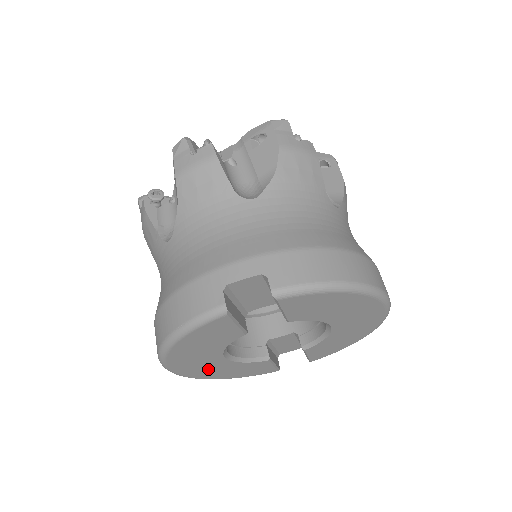
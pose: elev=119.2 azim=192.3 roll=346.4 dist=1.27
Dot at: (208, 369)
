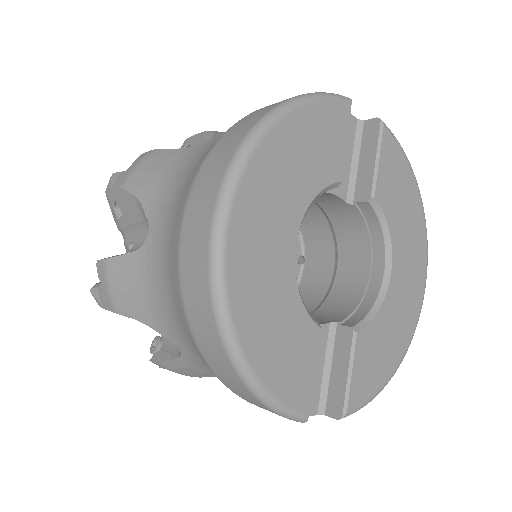
Dot at: (261, 269)
